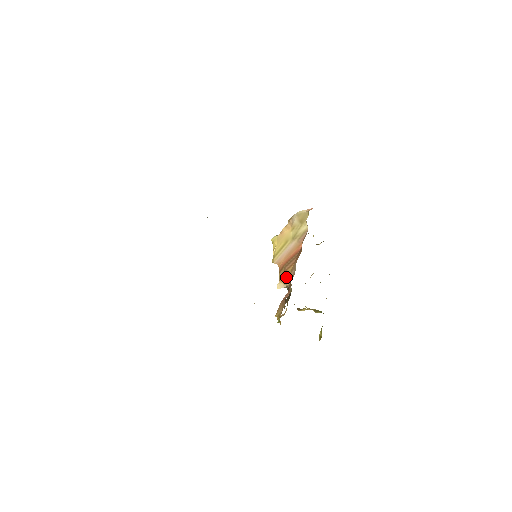
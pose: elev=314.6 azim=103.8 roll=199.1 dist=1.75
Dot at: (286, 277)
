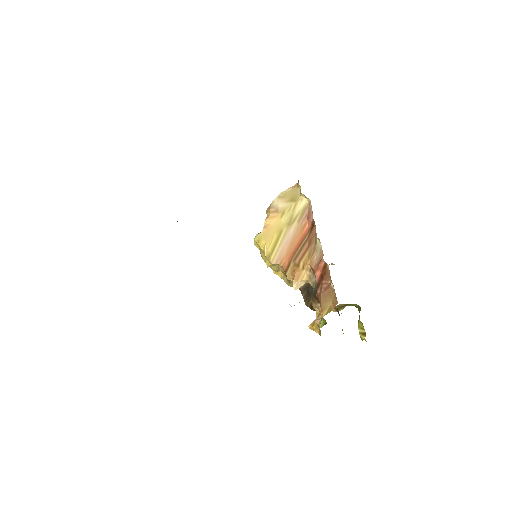
Dot at: (302, 270)
